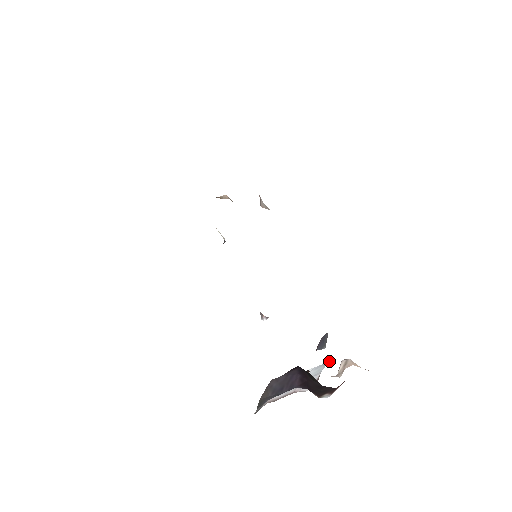
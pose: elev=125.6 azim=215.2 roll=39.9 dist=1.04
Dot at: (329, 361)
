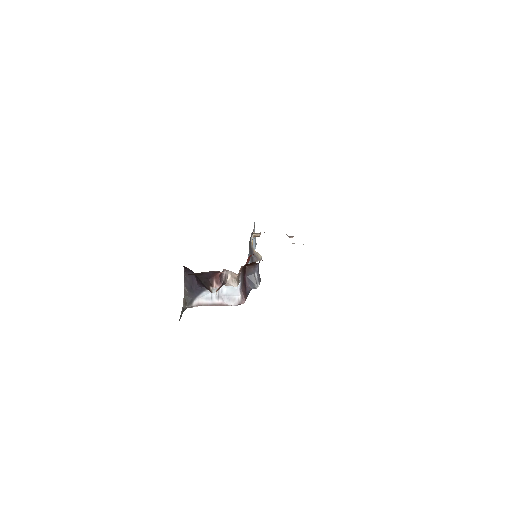
Dot at: (239, 283)
